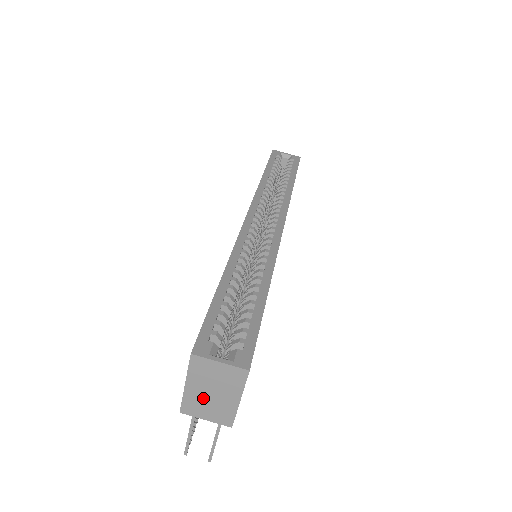
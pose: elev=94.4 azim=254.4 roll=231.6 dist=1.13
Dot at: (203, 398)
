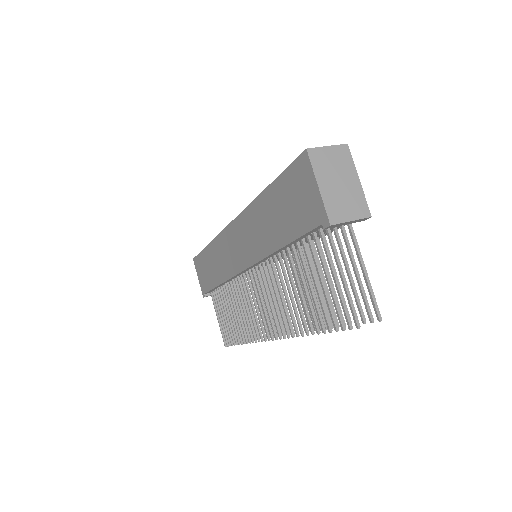
Dot at: (337, 194)
